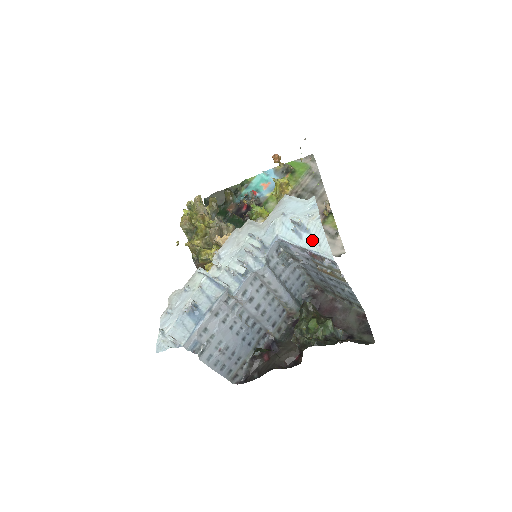
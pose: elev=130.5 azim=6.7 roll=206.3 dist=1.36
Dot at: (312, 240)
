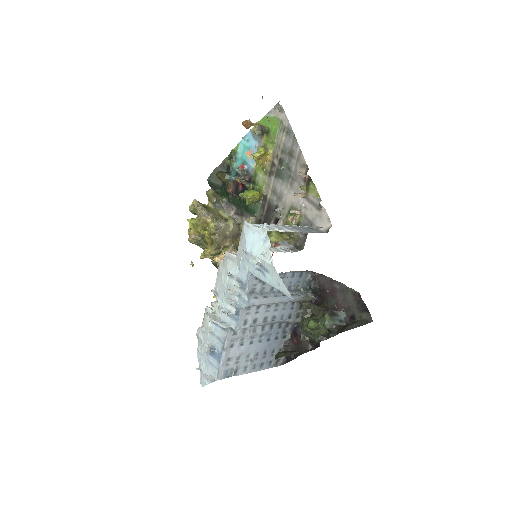
Dot at: (272, 279)
